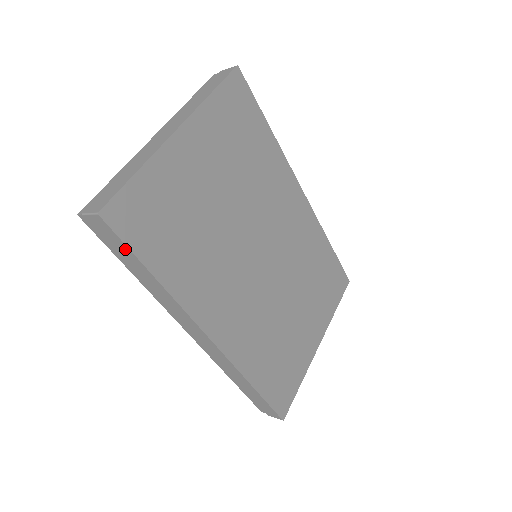
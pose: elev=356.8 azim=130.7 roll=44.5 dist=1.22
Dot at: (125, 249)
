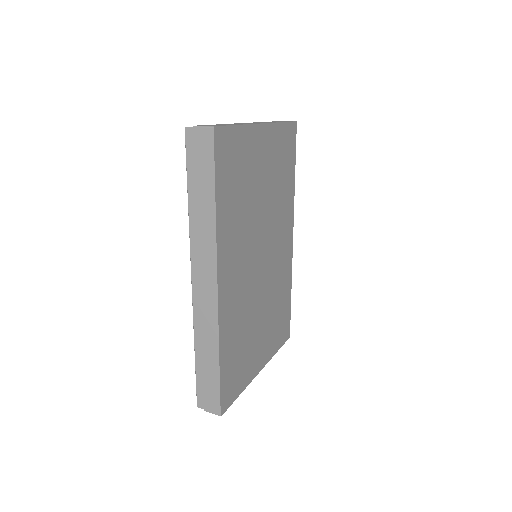
Dot at: (209, 167)
